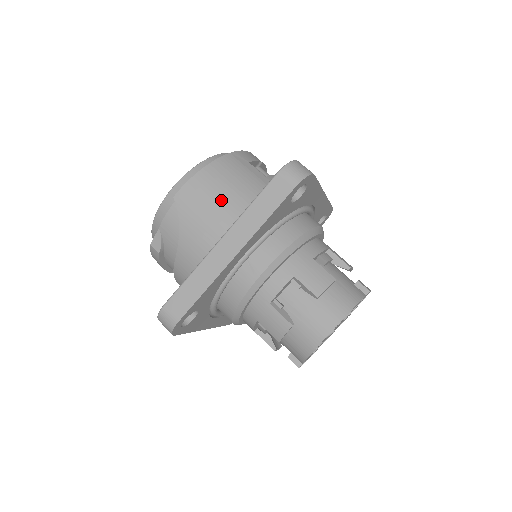
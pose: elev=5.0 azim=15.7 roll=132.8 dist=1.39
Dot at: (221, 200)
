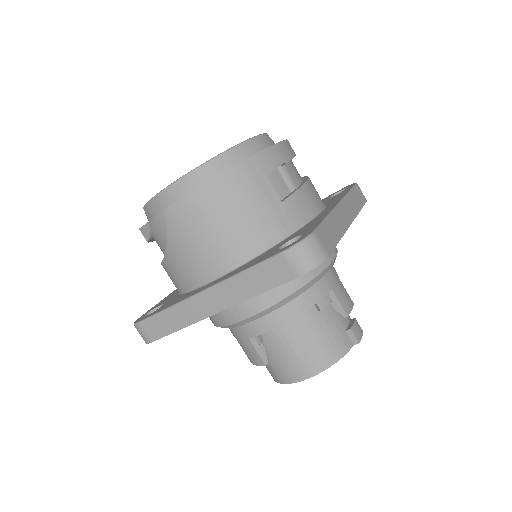
Dot at: (217, 234)
